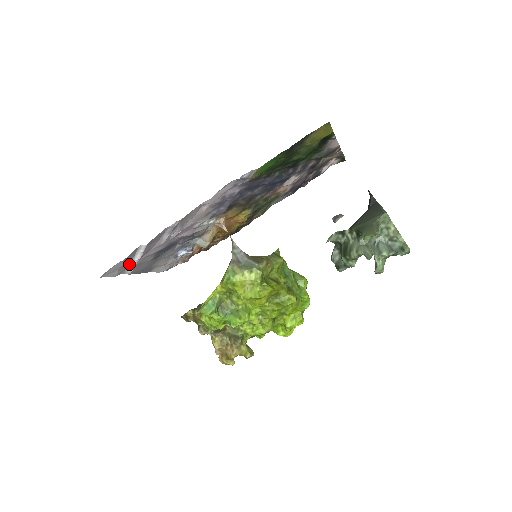
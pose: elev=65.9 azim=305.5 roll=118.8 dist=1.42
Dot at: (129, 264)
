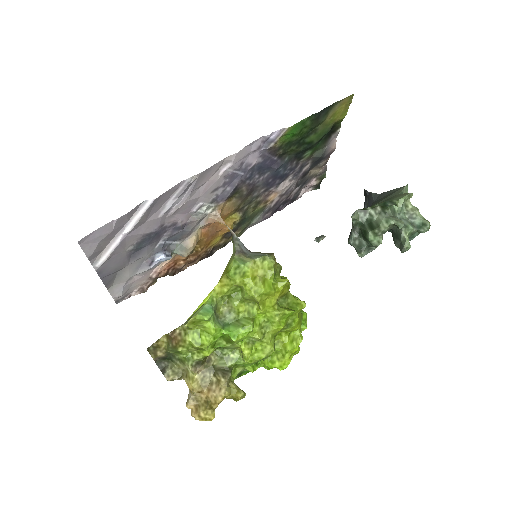
Dot at: (108, 244)
